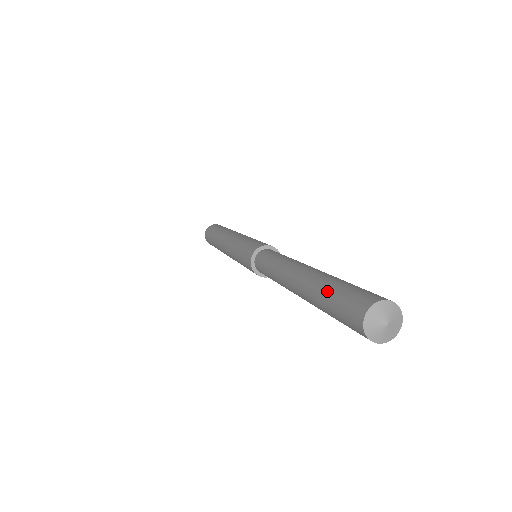
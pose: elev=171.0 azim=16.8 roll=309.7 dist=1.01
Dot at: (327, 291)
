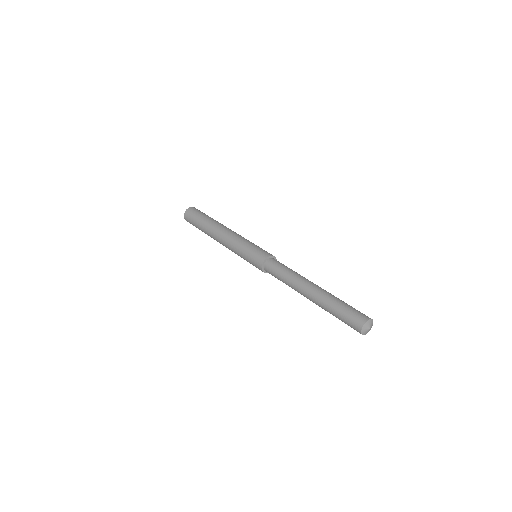
Dot at: (340, 303)
